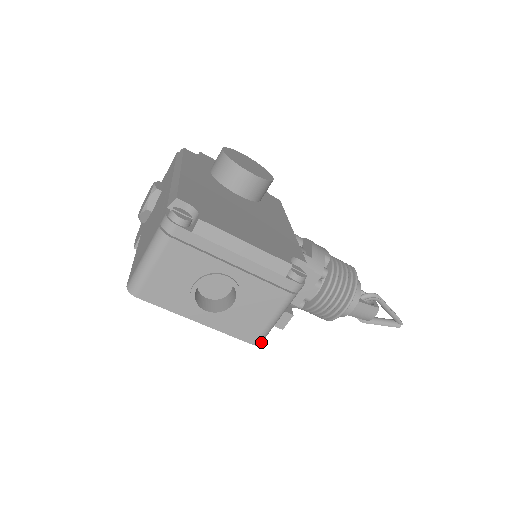
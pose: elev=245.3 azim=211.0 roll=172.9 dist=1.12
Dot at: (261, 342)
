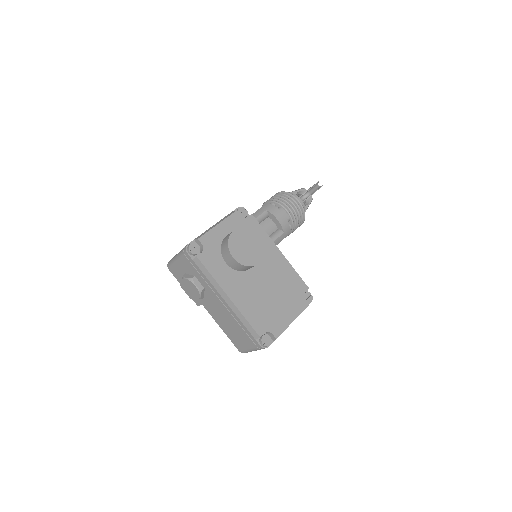
Dot at: occluded
